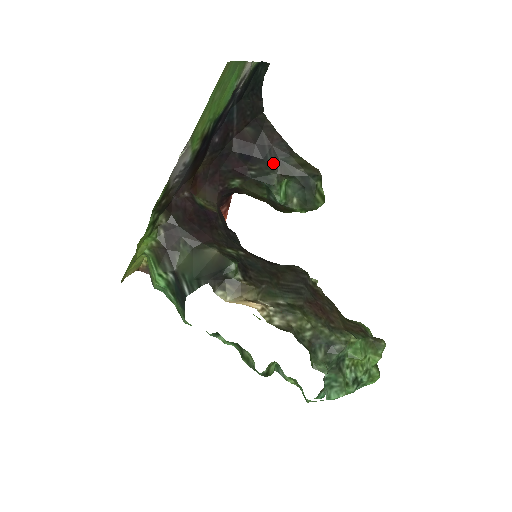
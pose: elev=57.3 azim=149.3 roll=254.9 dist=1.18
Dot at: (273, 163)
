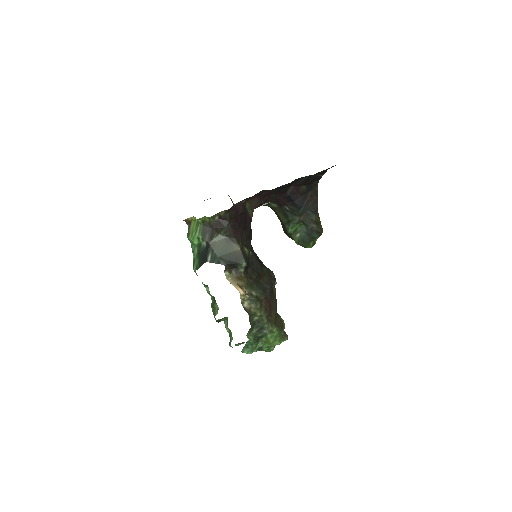
Dot at: (302, 212)
